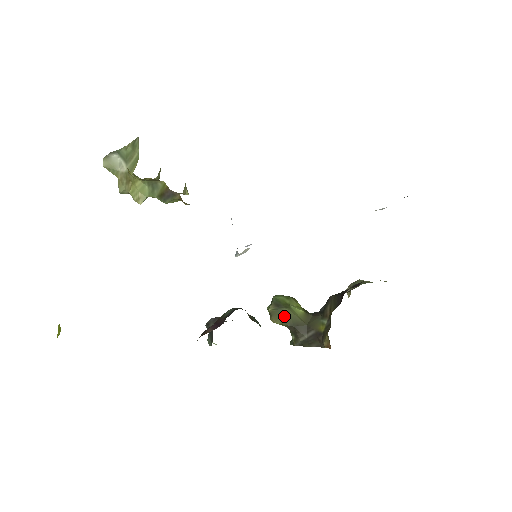
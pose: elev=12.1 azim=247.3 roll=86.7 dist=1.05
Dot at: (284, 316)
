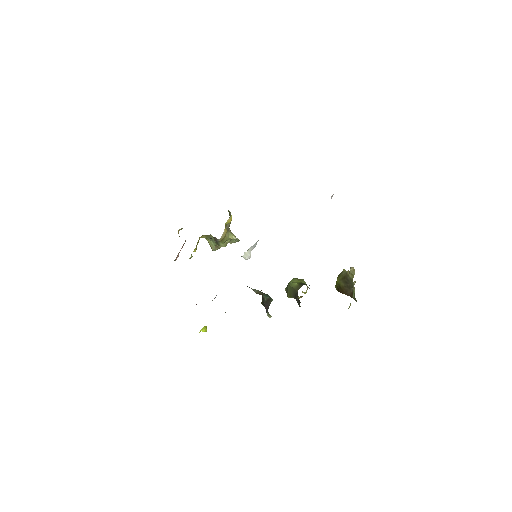
Dot at: (289, 291)
